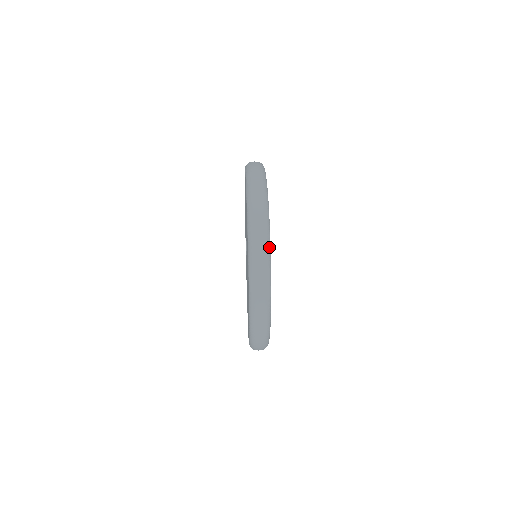
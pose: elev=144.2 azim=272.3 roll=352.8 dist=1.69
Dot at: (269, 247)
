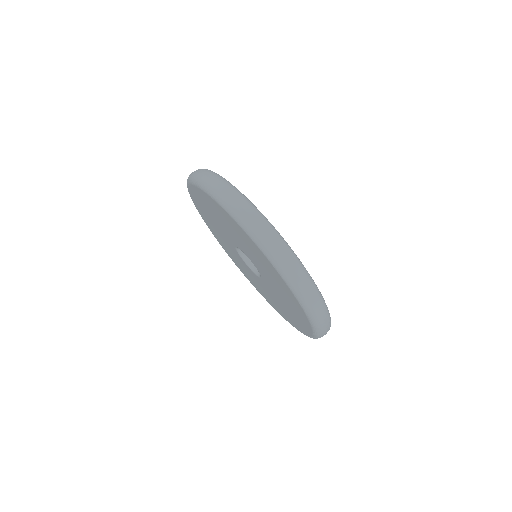
Dot at: occluded
